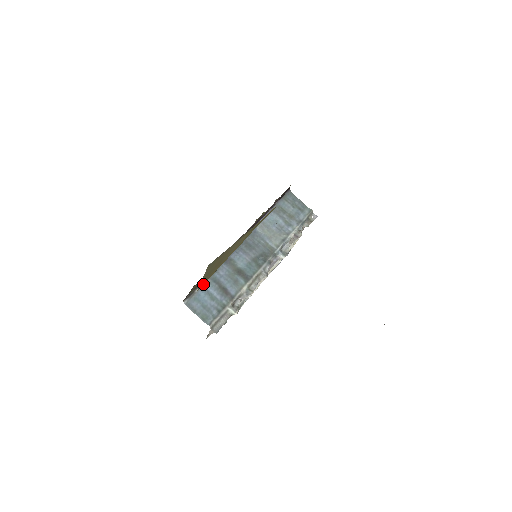
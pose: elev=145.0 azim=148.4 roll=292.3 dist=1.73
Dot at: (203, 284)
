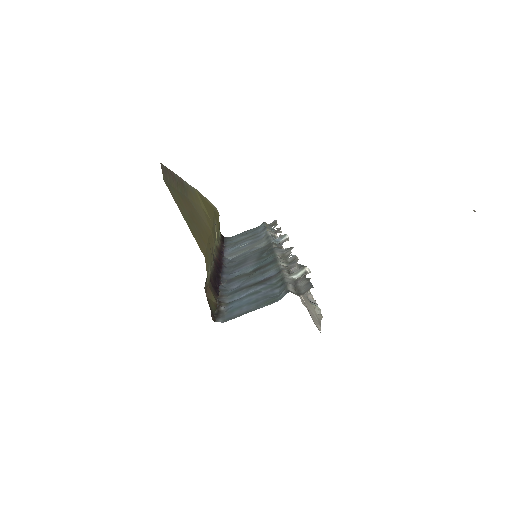
Dot at: (204, 253)
